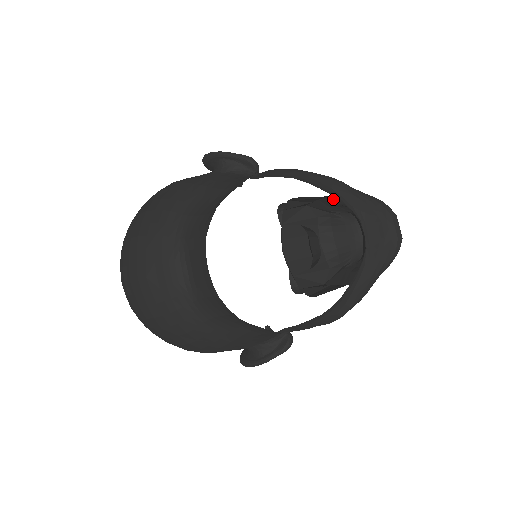
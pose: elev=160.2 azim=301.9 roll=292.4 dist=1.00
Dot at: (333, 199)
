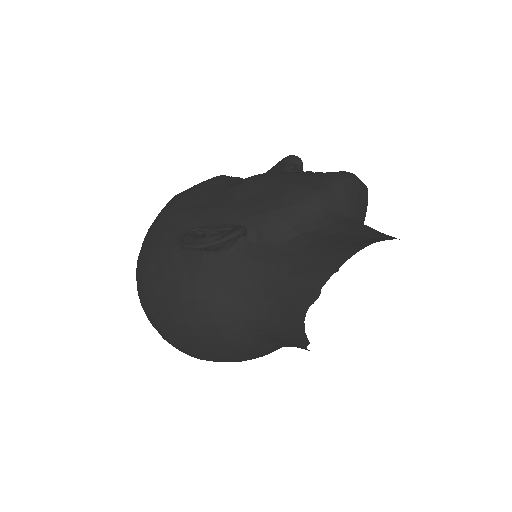
Dot at: occluded
